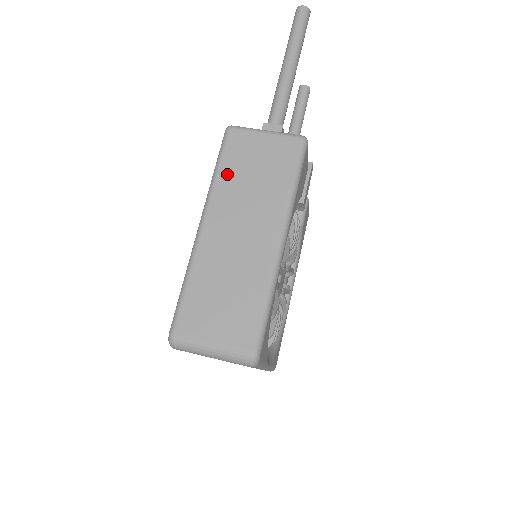
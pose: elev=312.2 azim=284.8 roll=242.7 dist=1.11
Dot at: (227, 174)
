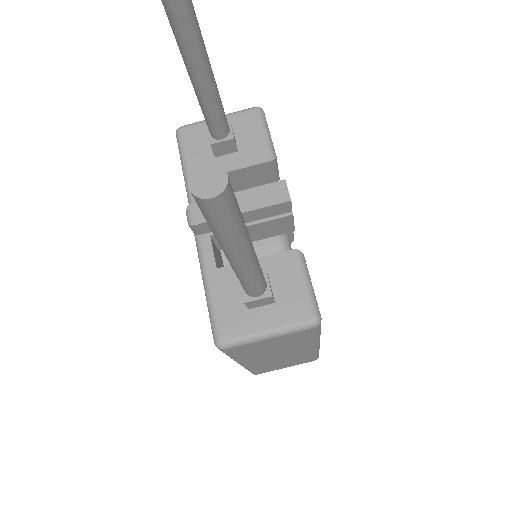
Dot at: (245, 356)
